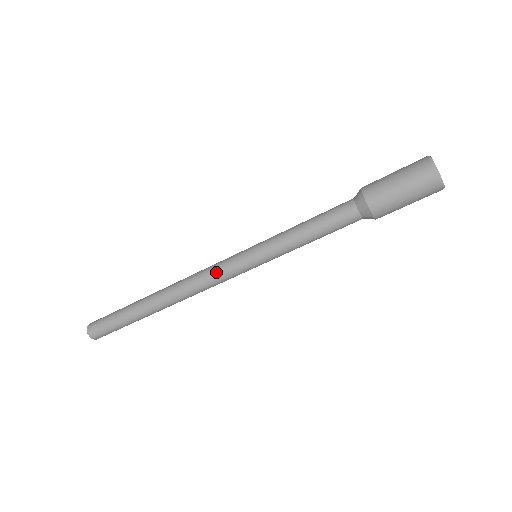
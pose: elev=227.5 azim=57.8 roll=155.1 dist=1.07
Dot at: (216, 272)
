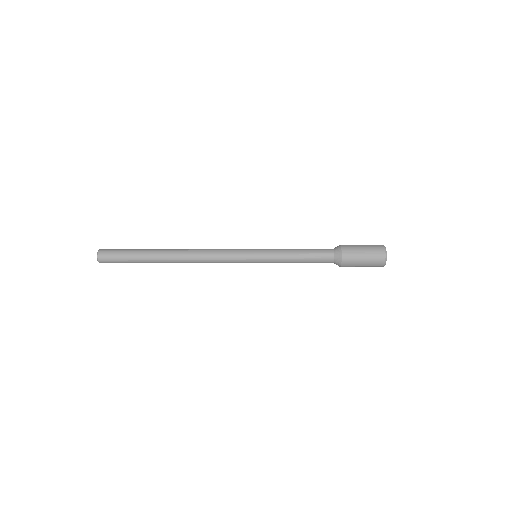
Dot at: (226, 254)
